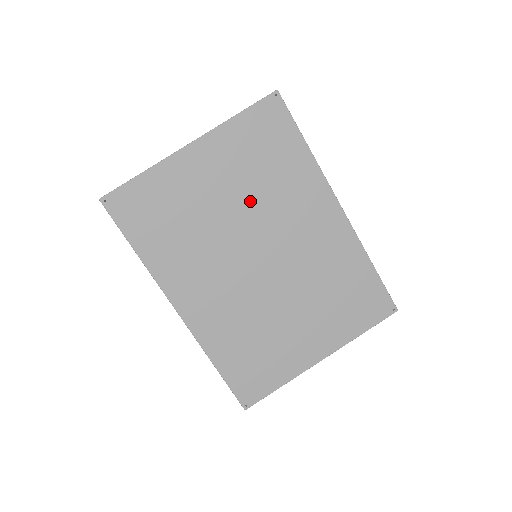
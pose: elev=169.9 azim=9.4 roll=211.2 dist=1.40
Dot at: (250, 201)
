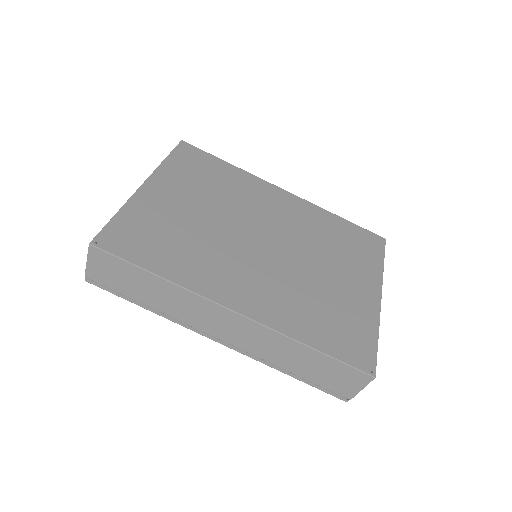
Dot at: (220, 205)
